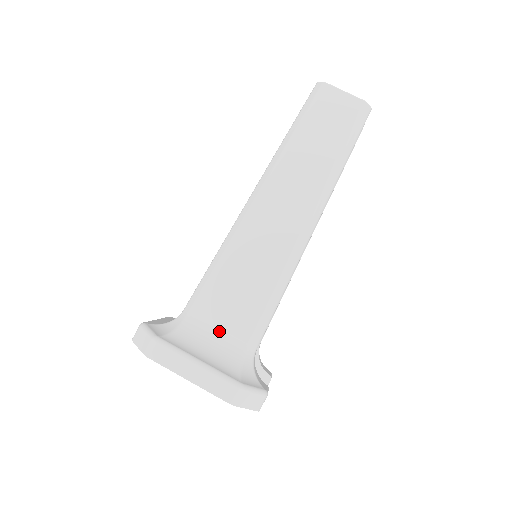
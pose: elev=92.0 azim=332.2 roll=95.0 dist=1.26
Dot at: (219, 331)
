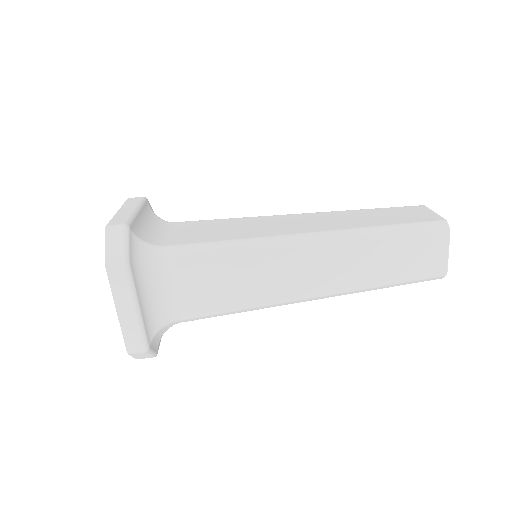
Dot at: (174, 291)
